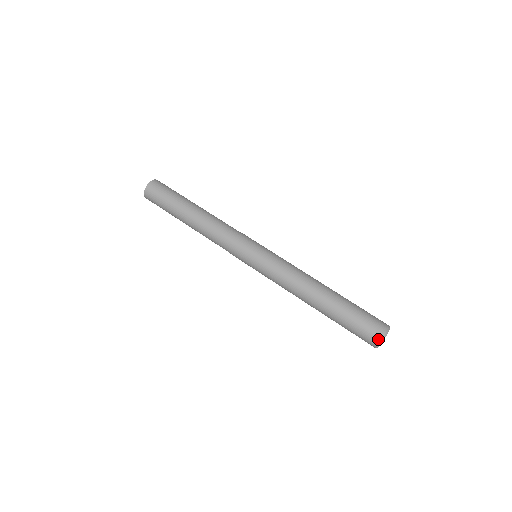
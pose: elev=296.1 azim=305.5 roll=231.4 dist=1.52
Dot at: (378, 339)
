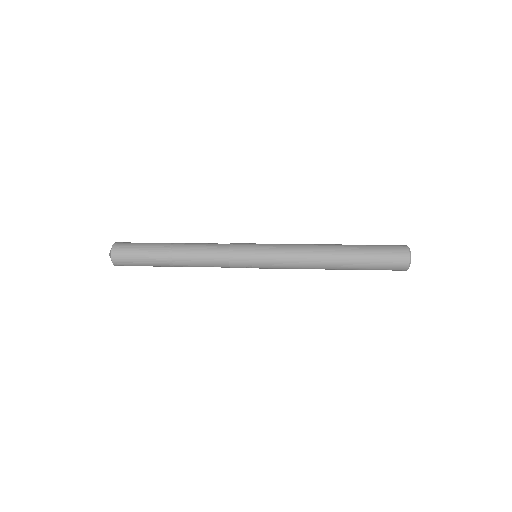
Dot at: (406, 253)
